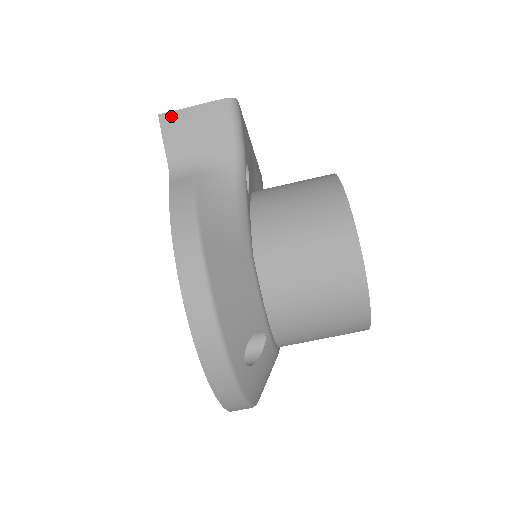
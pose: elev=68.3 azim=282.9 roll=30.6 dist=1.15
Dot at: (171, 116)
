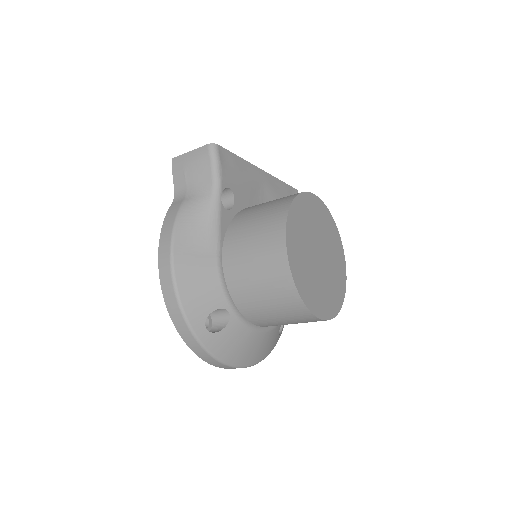
Dot at: (178, 159)
